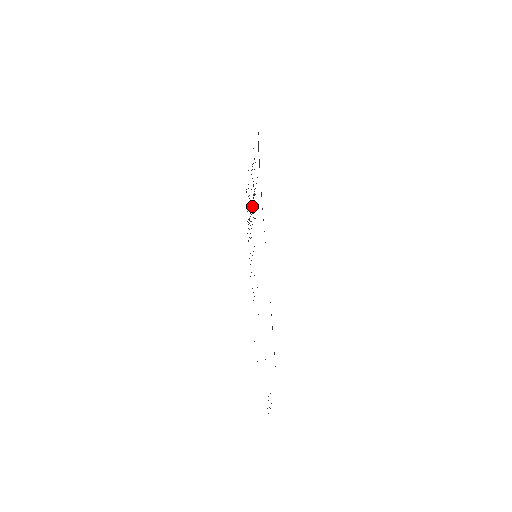
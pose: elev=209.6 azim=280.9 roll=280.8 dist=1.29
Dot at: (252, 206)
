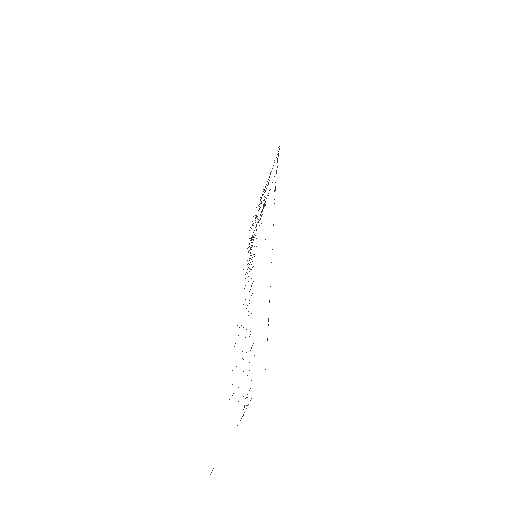
Dot at: occluded
